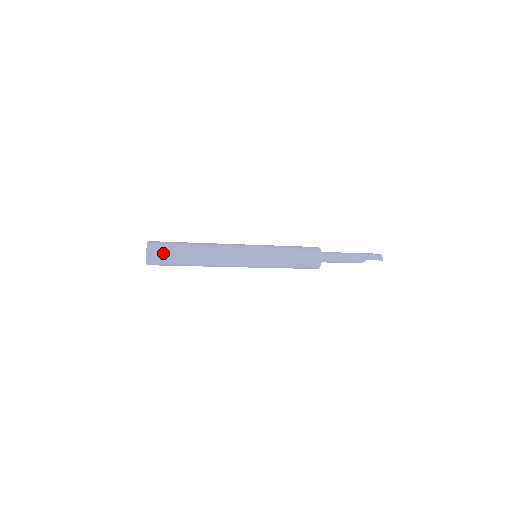
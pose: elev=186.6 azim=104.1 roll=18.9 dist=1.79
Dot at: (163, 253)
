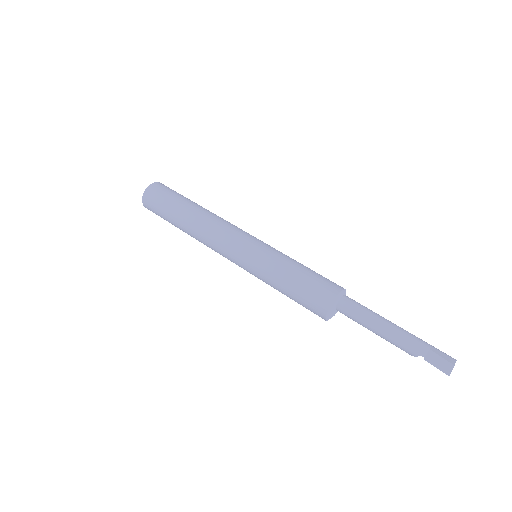
Dot at: (155, 200)
